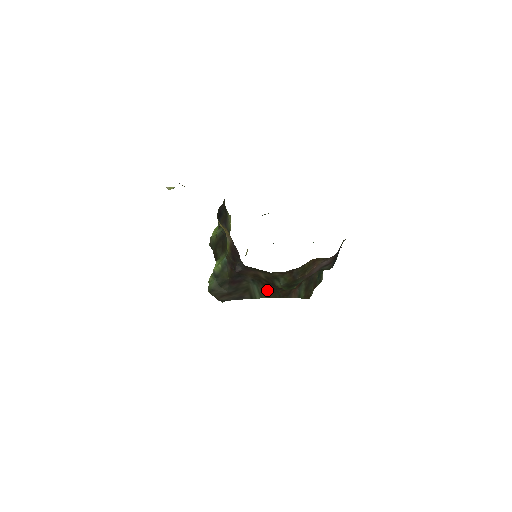
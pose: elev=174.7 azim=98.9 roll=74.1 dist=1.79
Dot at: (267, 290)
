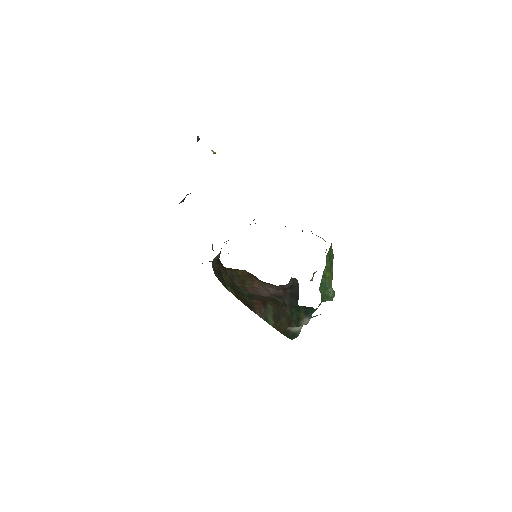
Dot at: occluded
